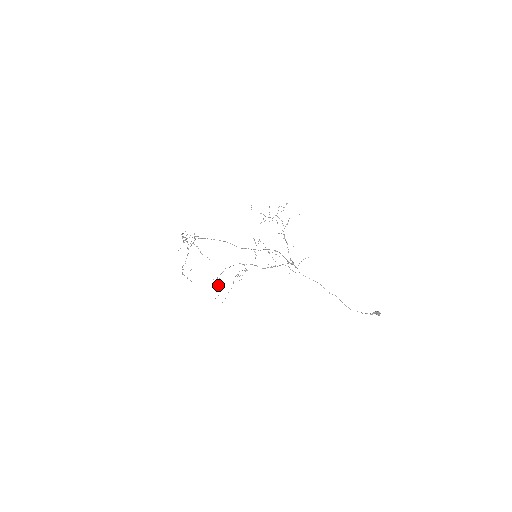
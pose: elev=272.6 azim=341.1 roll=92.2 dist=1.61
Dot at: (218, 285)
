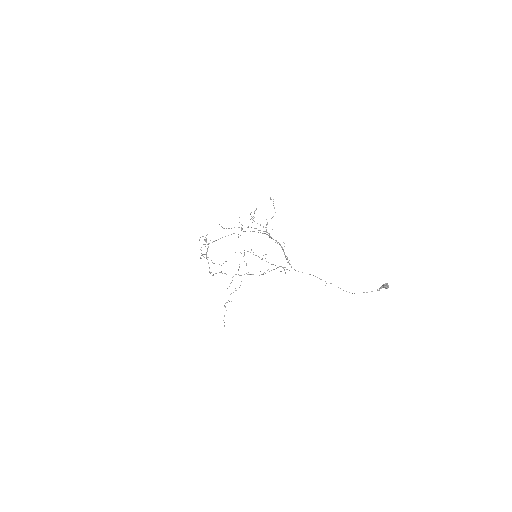
Dot at: occluded
